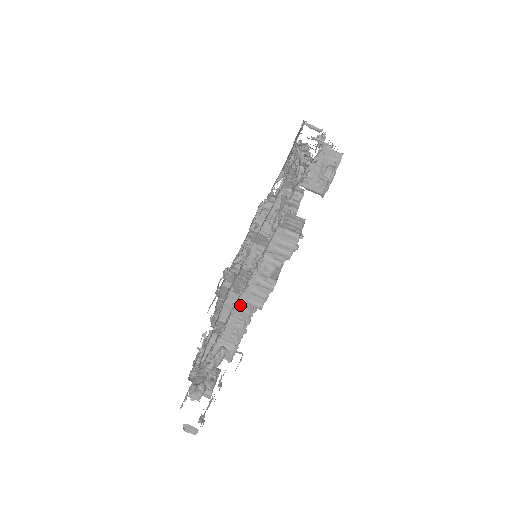
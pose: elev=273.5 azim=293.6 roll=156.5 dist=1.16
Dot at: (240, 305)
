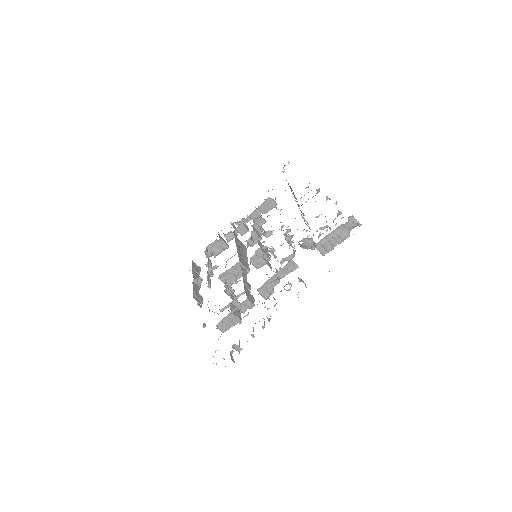
Dot at: occluded
